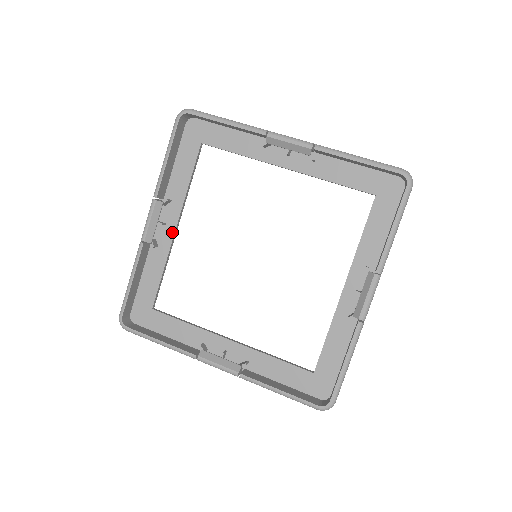
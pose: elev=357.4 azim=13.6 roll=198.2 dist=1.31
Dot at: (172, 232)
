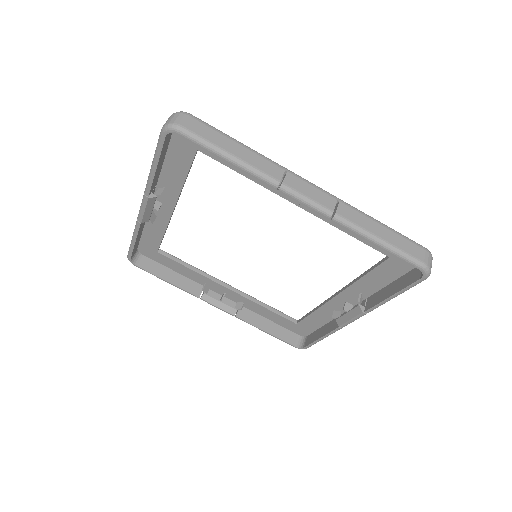
Dot at: (170, 211)
